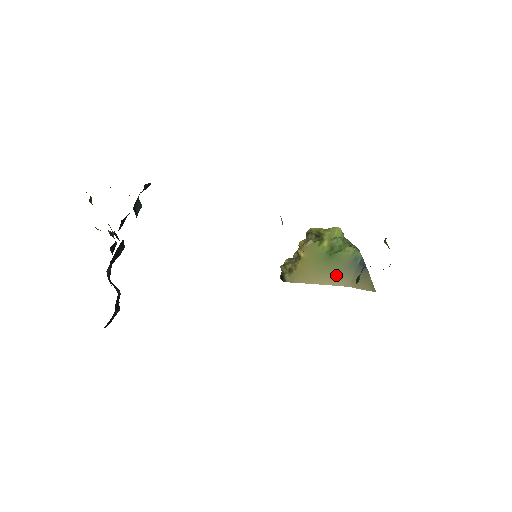
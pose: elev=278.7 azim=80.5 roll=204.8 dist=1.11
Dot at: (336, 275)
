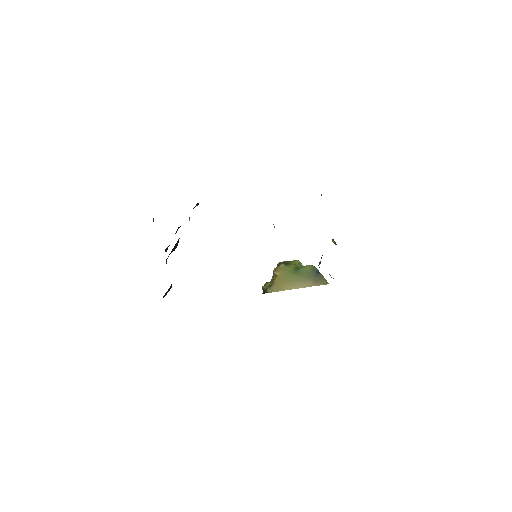
Dot at: (302, 281)
